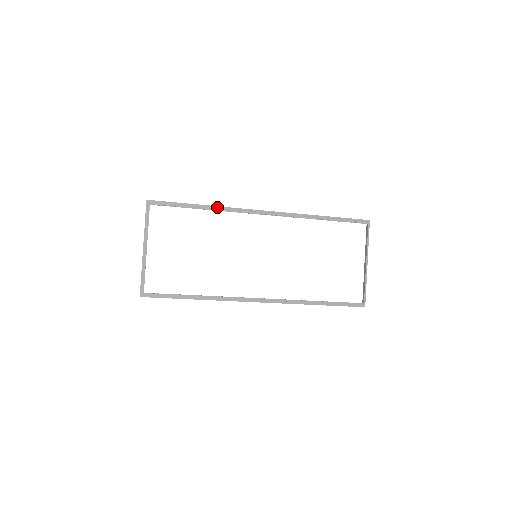
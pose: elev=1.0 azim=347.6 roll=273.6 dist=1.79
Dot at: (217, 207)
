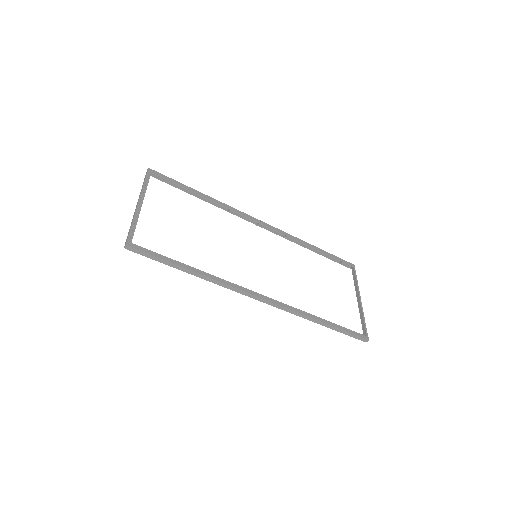
Dot at: (218, 201)
